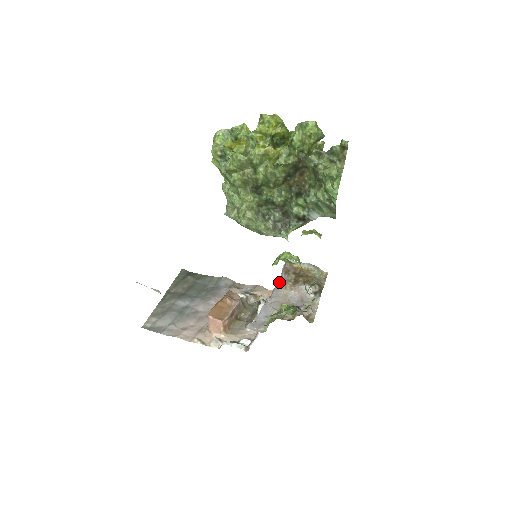
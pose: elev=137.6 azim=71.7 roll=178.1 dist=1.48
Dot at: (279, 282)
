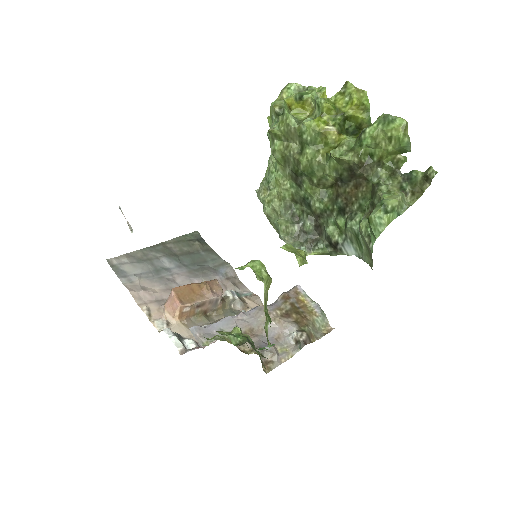
Dot at: occluded
